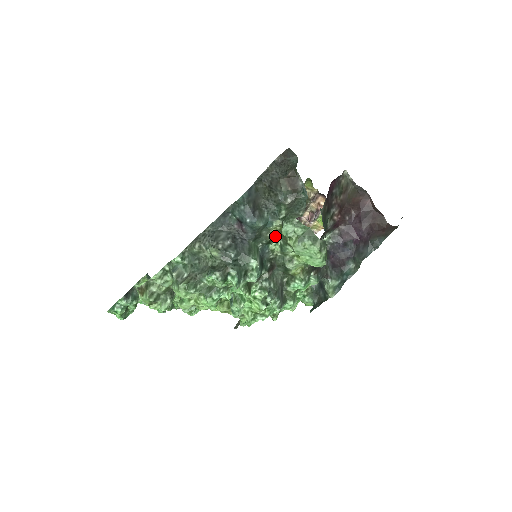
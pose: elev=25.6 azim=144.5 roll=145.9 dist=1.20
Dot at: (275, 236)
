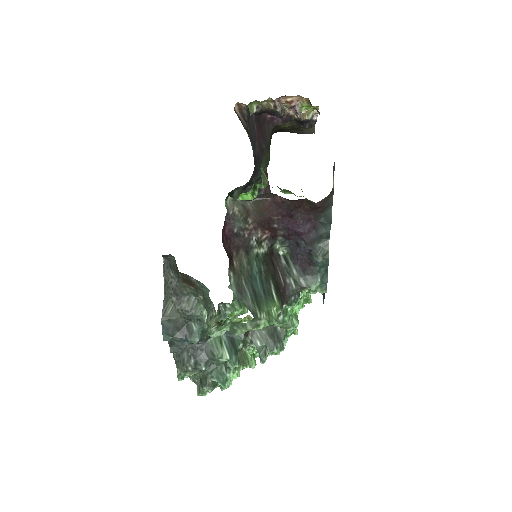
Dot at: (221, 324)
